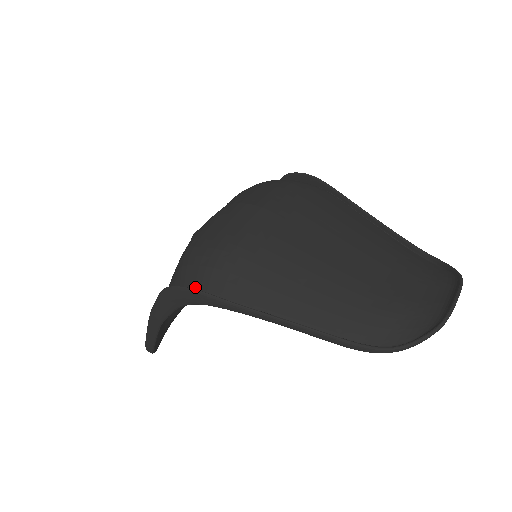
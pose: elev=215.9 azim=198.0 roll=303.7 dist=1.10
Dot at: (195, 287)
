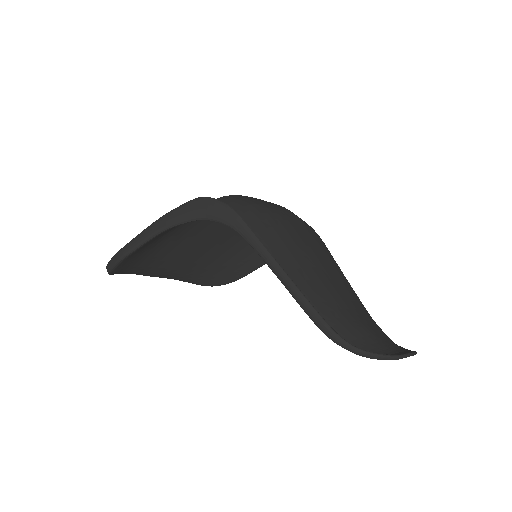
Dot at: occluded
